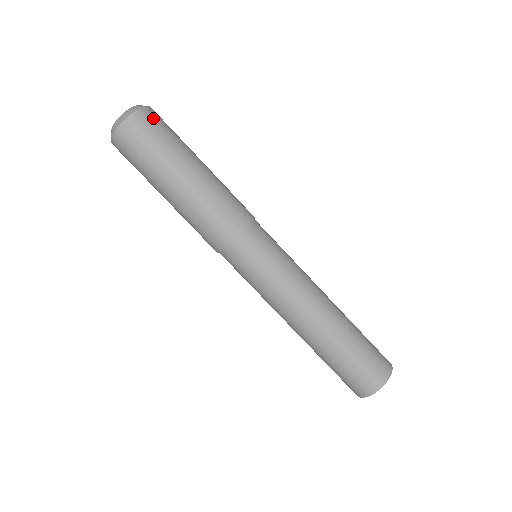
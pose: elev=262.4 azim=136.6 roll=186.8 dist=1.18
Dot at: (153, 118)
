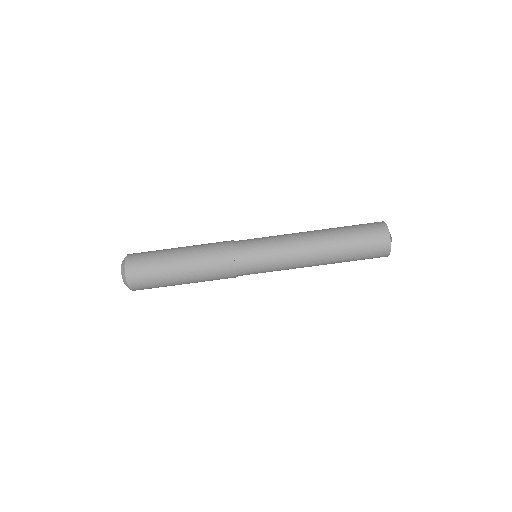
Dot at: (136, 278)
